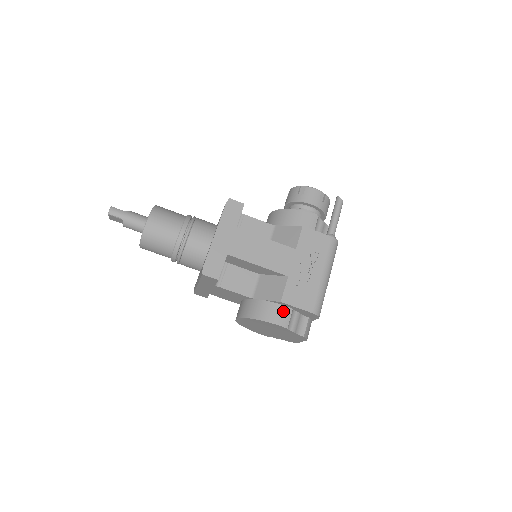
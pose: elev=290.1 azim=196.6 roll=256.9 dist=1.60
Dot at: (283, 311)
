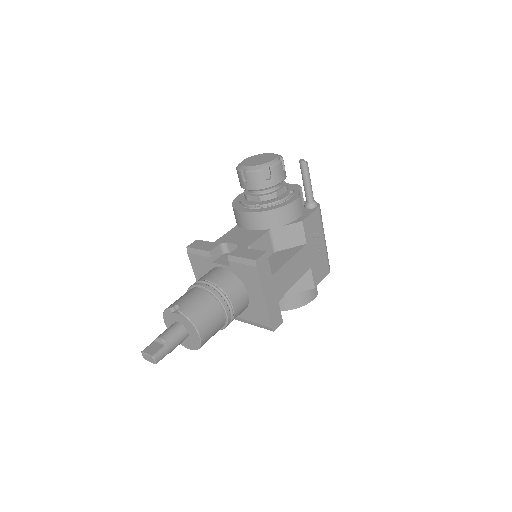
Dot at: occluded
